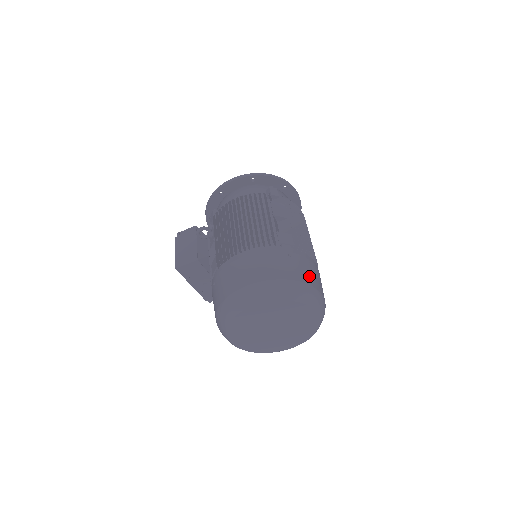
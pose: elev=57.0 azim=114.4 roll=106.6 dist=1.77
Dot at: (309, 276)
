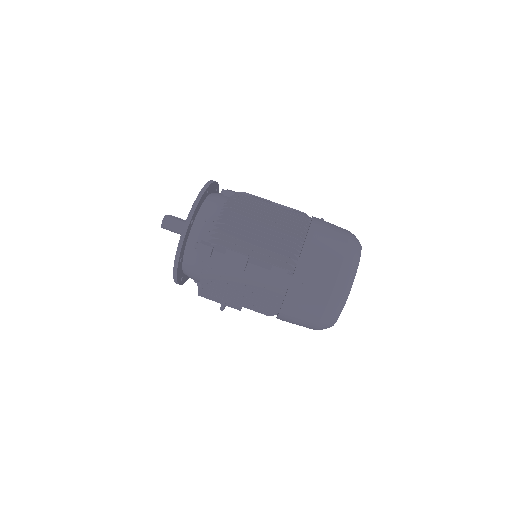
Dot at: (327, 271)
